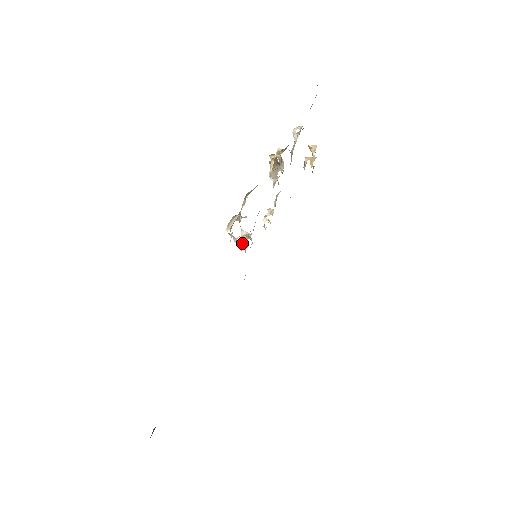
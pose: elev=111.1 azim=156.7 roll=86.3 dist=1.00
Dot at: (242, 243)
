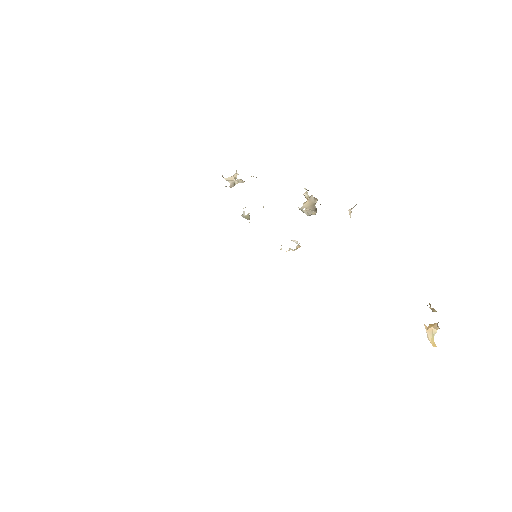
Dot at: occluded
